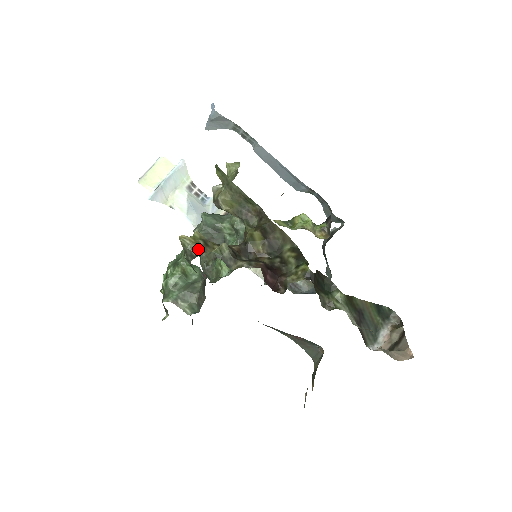
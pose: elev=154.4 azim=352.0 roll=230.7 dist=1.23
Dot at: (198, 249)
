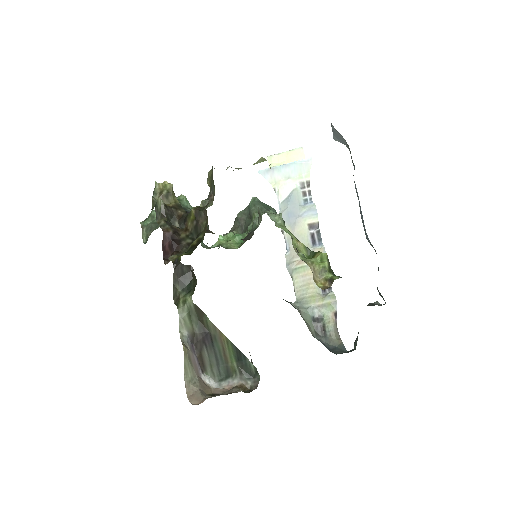
Dot at: (158, 195)
